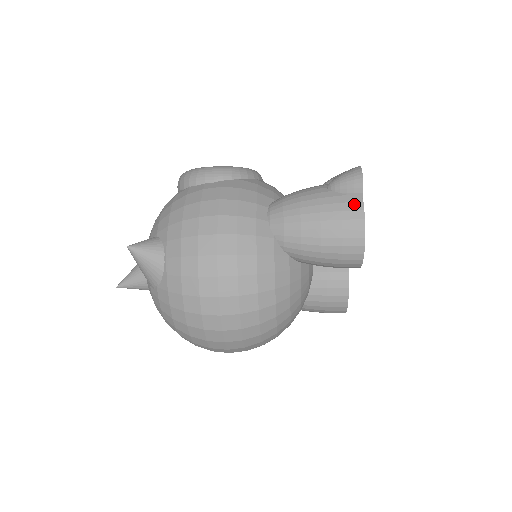
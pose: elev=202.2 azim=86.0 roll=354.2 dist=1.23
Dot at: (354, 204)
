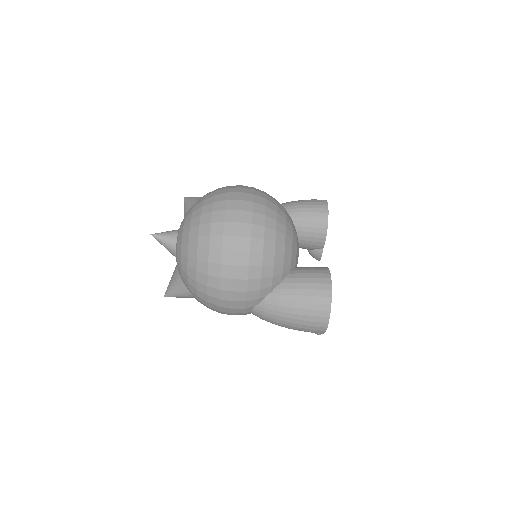
Dot at: occluded
